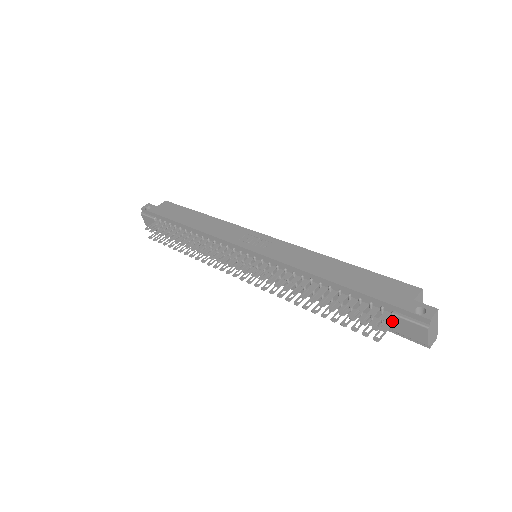
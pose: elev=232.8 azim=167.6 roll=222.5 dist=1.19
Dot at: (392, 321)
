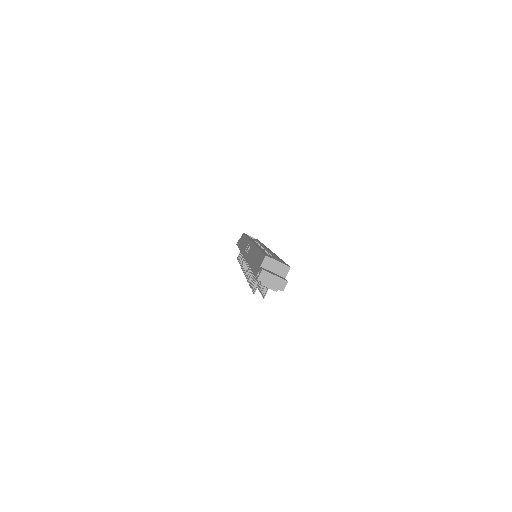
Dot at: occluded
